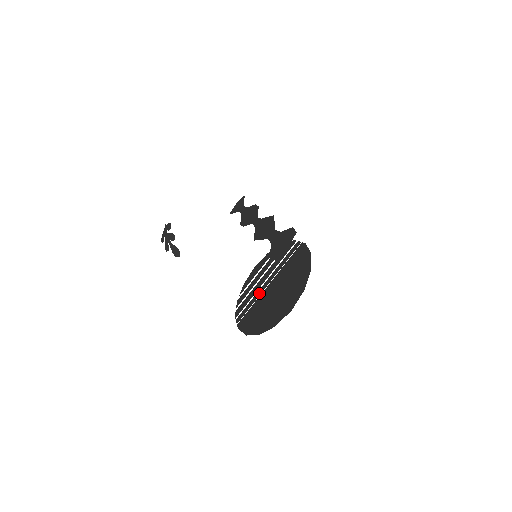
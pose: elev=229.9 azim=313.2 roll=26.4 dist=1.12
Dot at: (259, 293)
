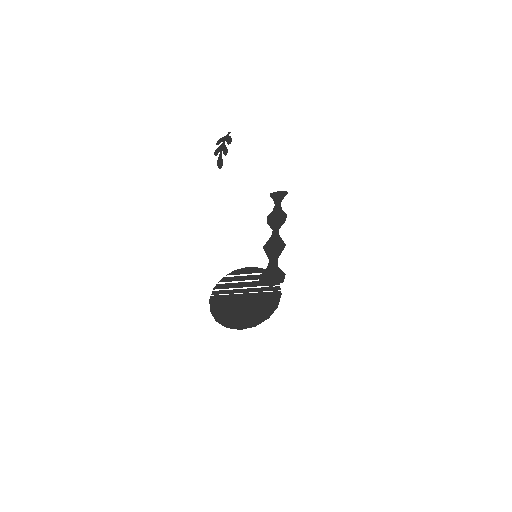
Dot at: (236, 291)
